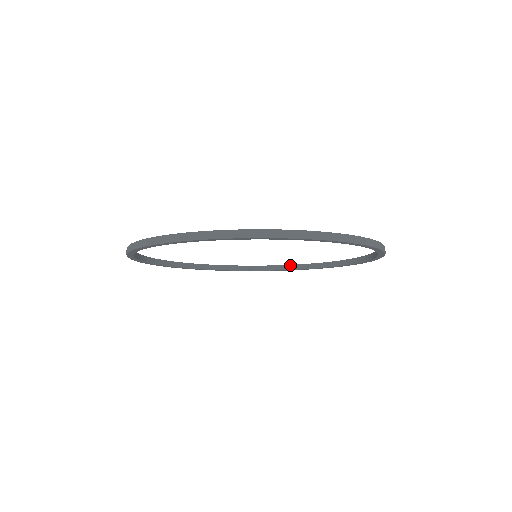
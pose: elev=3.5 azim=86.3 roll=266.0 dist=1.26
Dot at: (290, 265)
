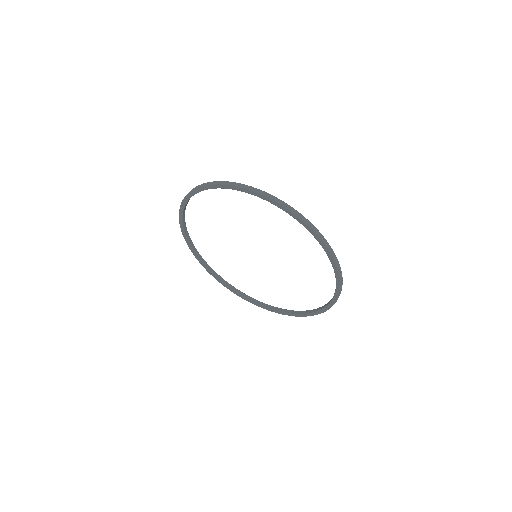
Dot at: (320, 307)
